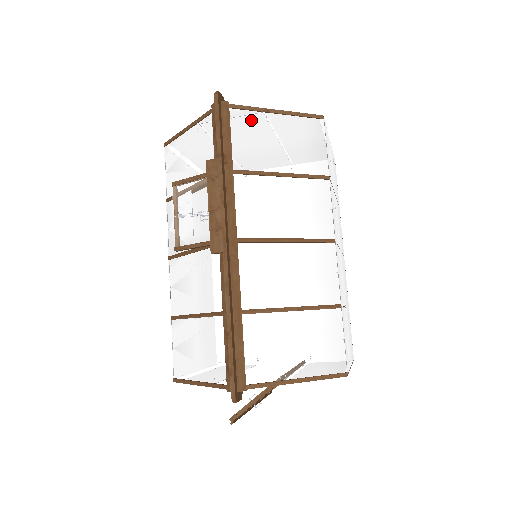
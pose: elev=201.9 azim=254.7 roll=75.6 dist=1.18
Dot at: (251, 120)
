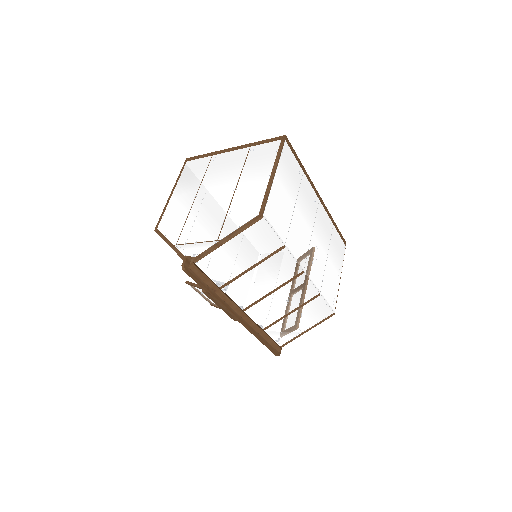
Dot at: (213, 257)
